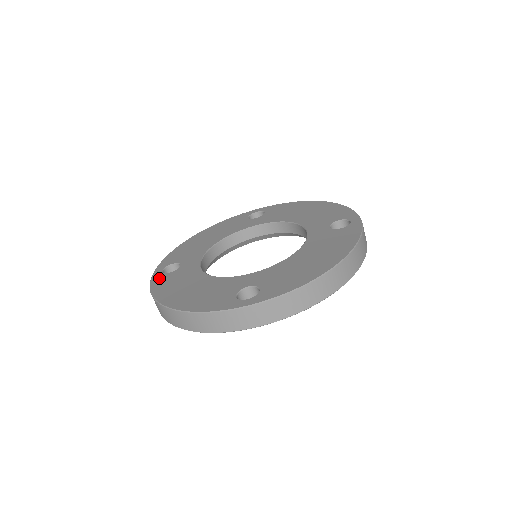
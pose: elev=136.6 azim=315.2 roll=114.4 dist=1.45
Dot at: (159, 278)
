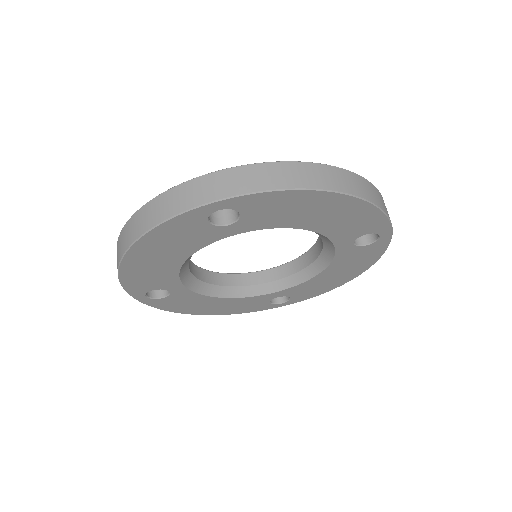
Dot at: occluded
